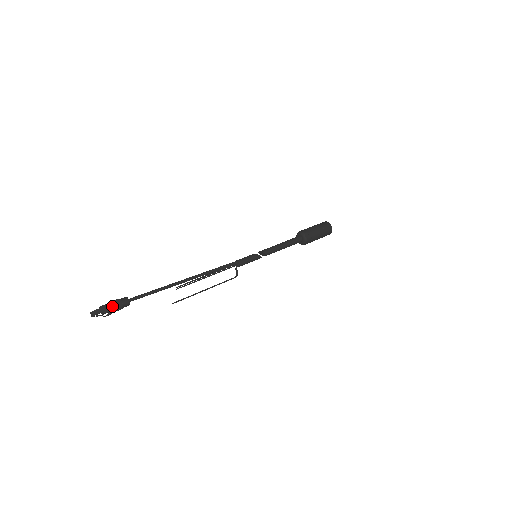
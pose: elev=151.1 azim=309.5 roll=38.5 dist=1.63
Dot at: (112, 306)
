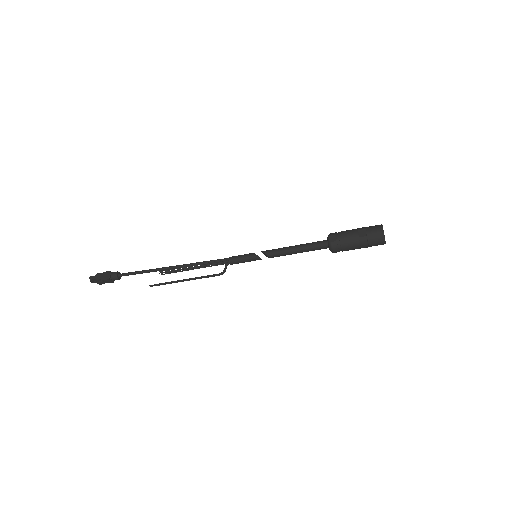
Dot at: (103, 276)
